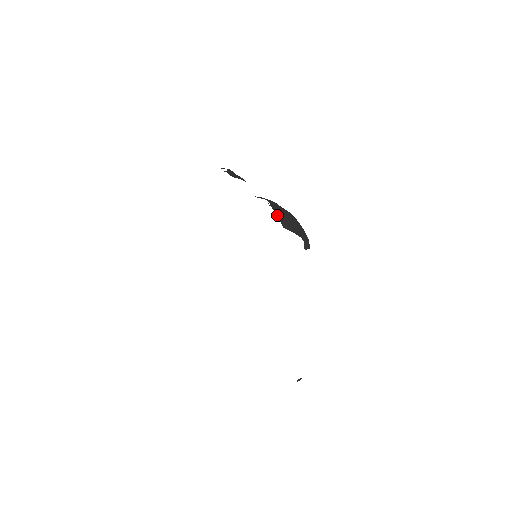
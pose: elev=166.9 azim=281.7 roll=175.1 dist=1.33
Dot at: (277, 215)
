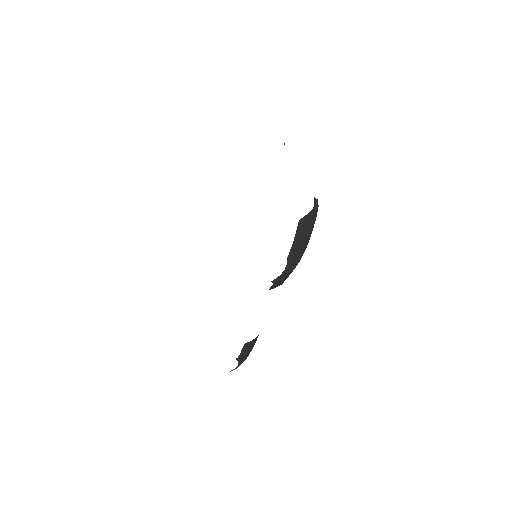
Dot at: occluded
